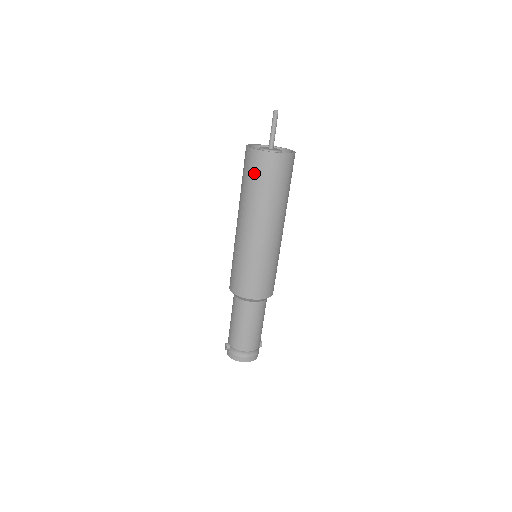
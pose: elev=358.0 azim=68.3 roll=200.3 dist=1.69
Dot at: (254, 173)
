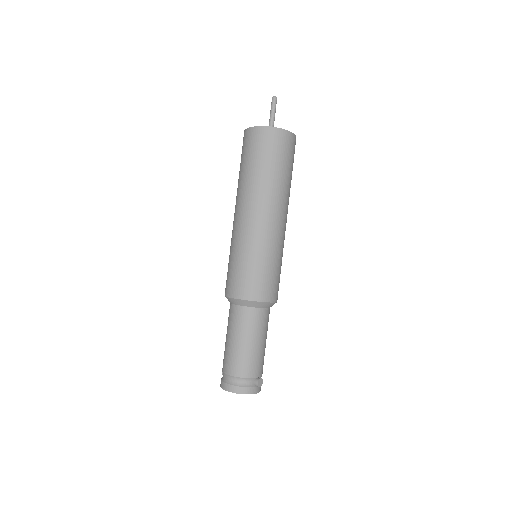
Dot at: (241, 155)
